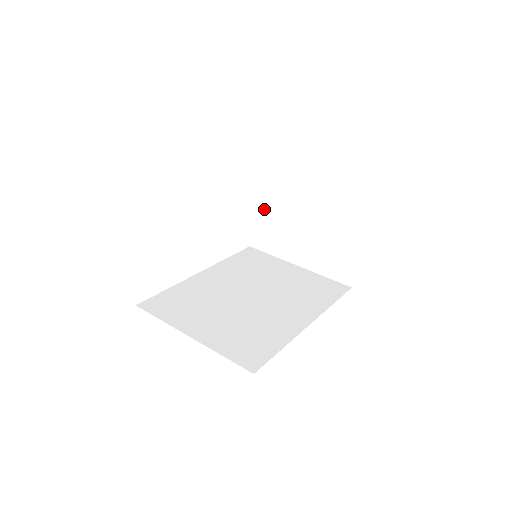
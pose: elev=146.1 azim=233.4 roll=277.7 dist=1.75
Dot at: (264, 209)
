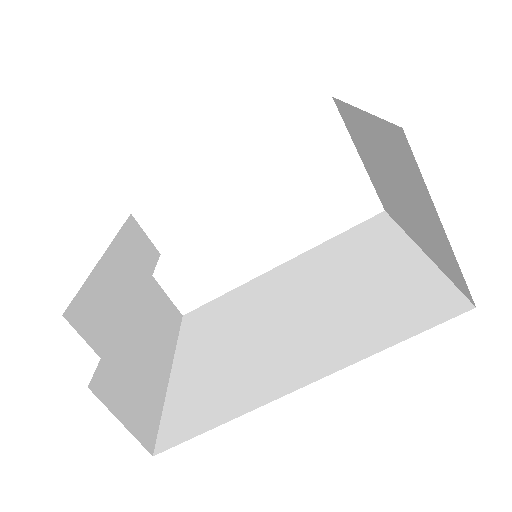
Dot at: (361, 151)
